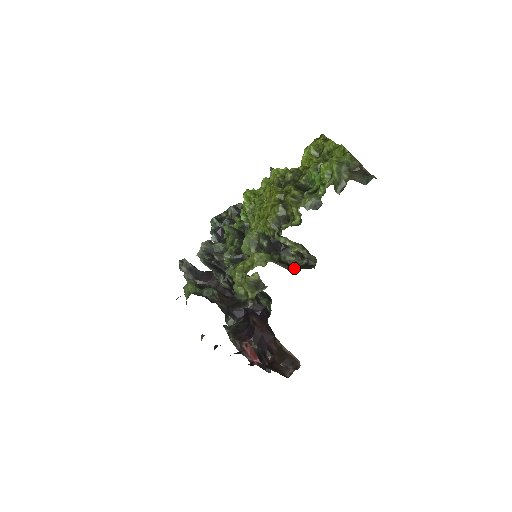
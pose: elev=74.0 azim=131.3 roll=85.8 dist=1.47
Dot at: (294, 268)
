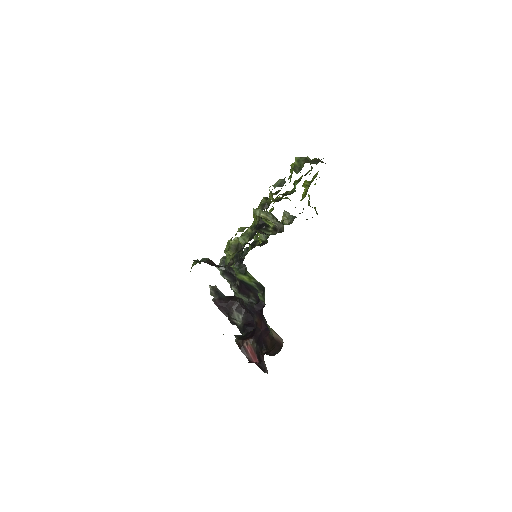
Dot at: occluded
